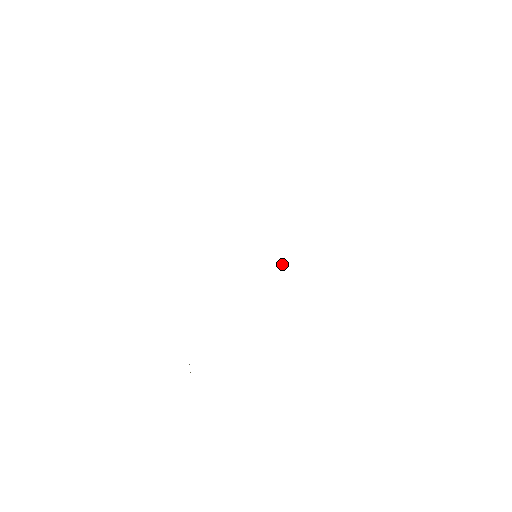
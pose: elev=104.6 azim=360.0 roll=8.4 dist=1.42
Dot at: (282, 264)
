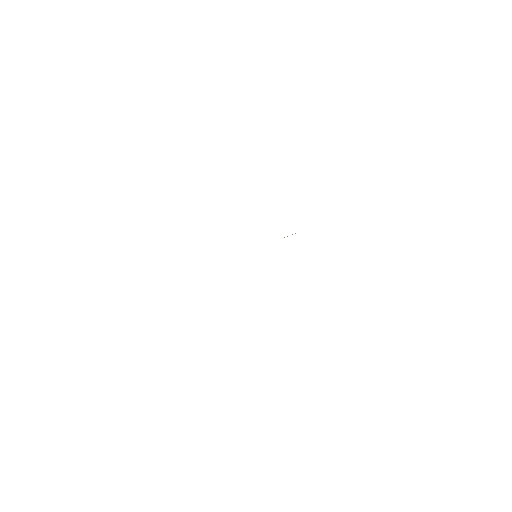
Dot at: (284, 237)
